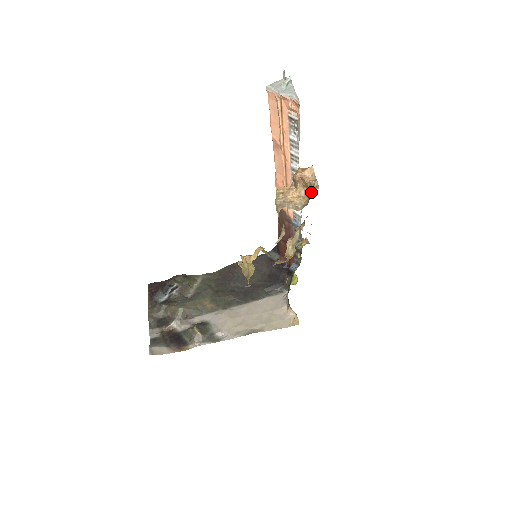
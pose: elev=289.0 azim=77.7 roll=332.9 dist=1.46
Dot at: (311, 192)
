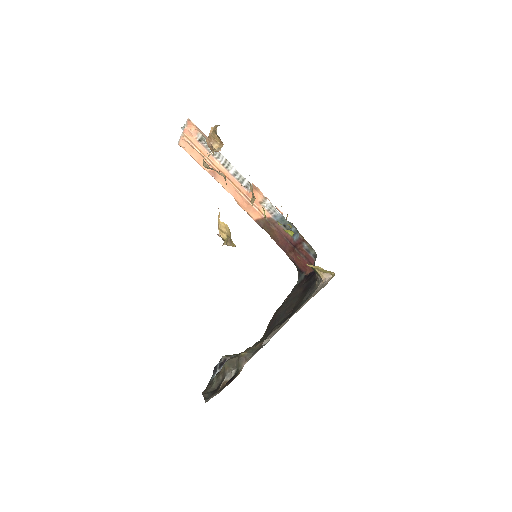
Dot at: (216, 132)
